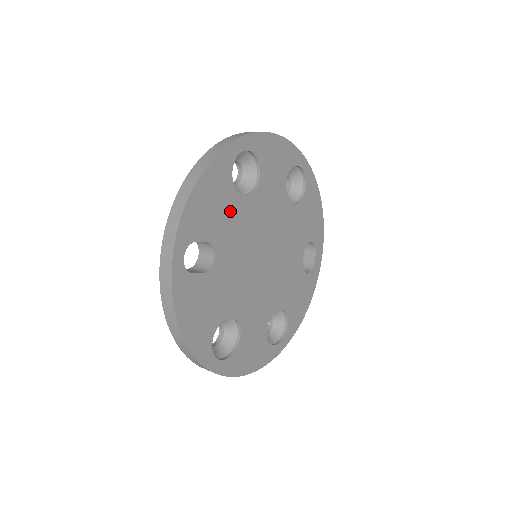
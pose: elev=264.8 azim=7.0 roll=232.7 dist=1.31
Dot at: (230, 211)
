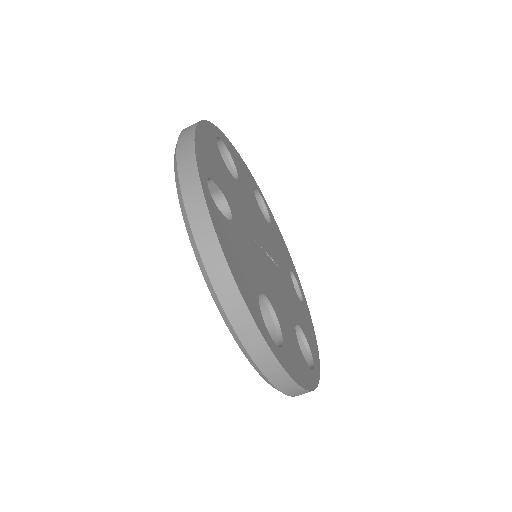
Dot at: (227, 179)
